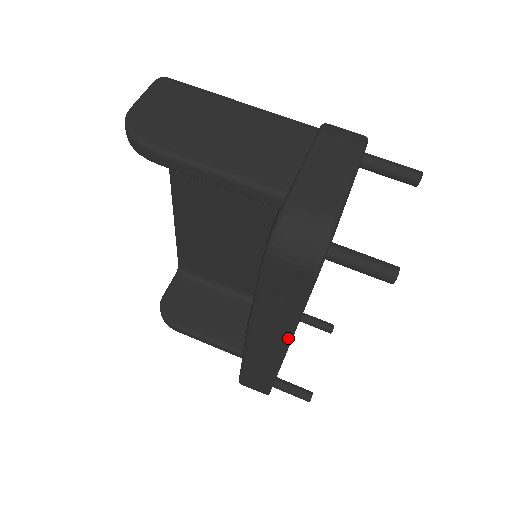
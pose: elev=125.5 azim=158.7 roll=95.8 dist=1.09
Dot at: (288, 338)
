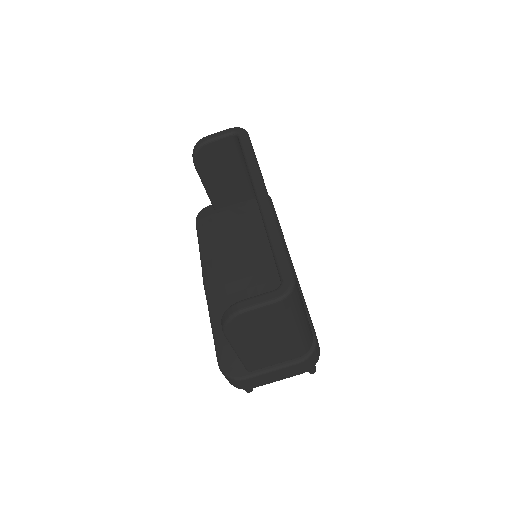
Dot at: occluded
